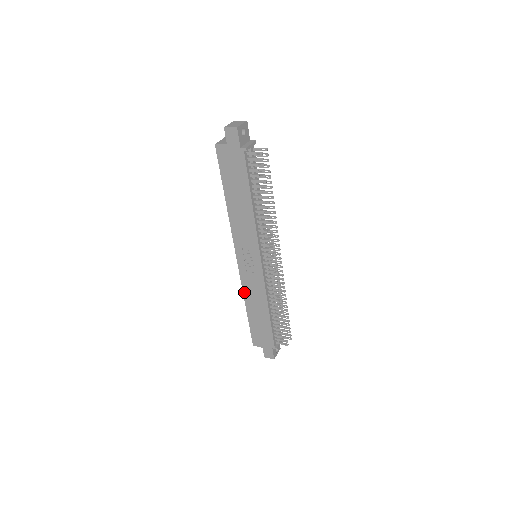
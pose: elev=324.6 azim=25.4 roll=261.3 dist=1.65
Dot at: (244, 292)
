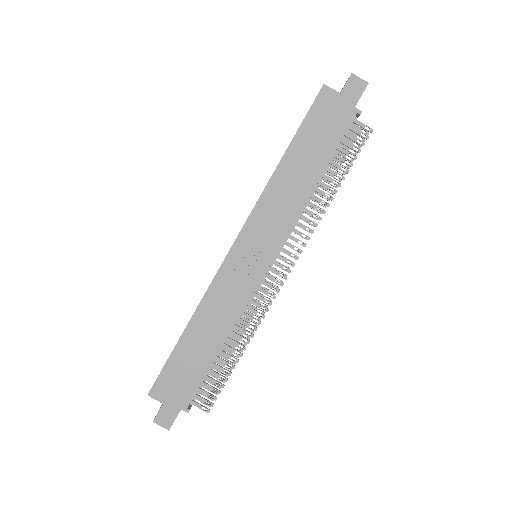
Dot at: (204, 299)
